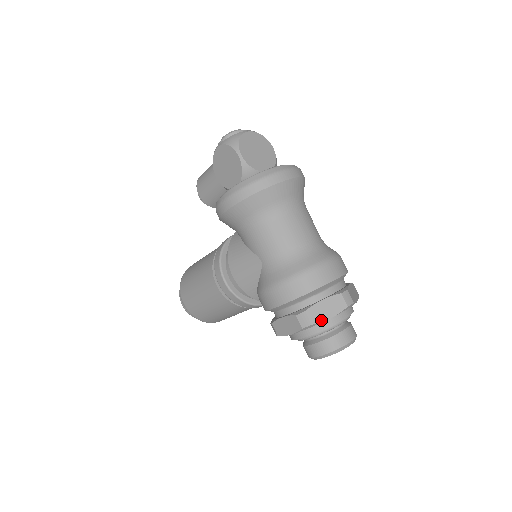
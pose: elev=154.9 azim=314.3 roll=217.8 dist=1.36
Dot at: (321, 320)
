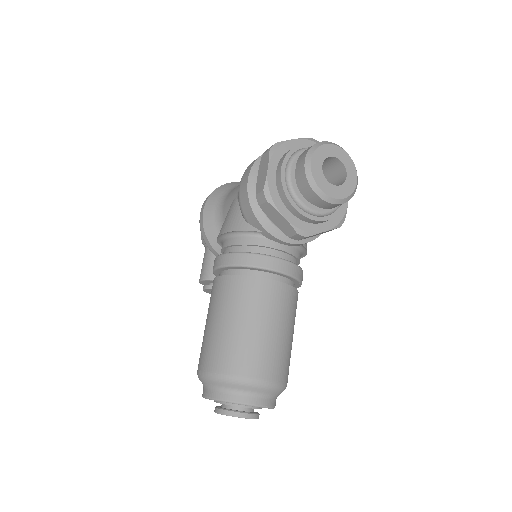
Dot at: (285, 141)
